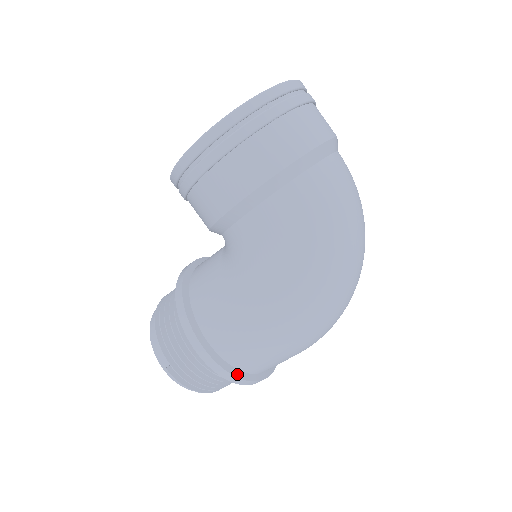
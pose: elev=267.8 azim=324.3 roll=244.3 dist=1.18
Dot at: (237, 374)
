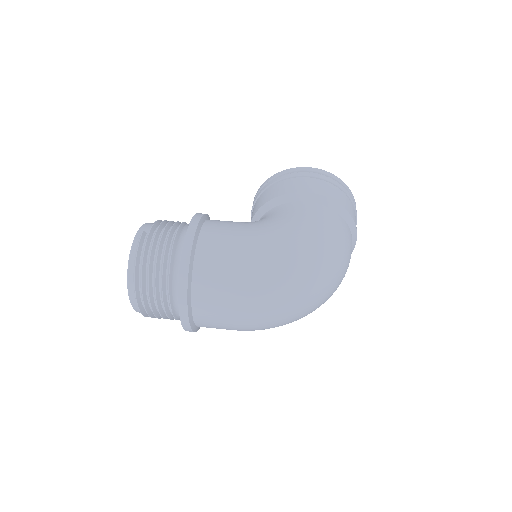
Dot at: (191, 261)
